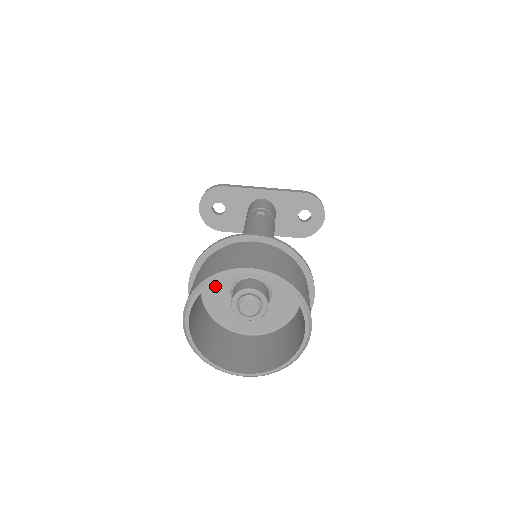
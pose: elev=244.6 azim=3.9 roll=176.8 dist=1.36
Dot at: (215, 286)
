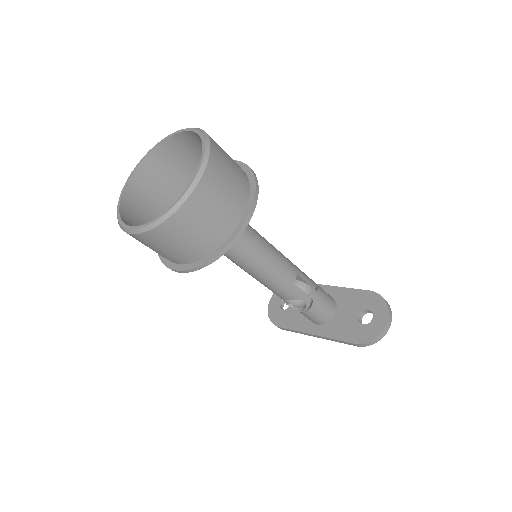
Dot at: occluded
